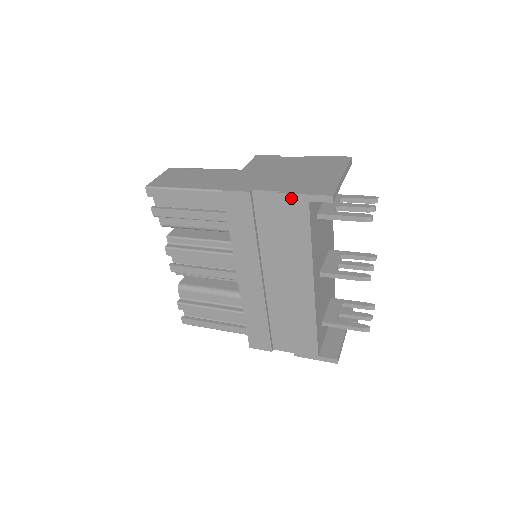
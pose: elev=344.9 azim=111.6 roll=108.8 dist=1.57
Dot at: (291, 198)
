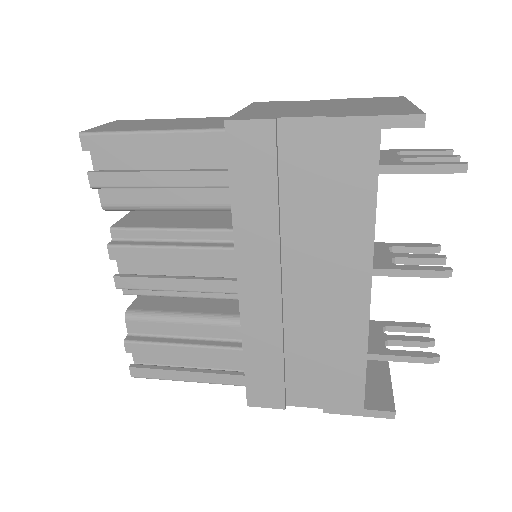
Dot at: (349, 125)
